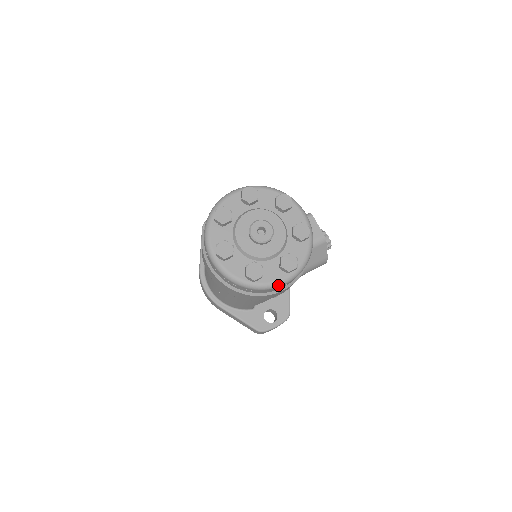
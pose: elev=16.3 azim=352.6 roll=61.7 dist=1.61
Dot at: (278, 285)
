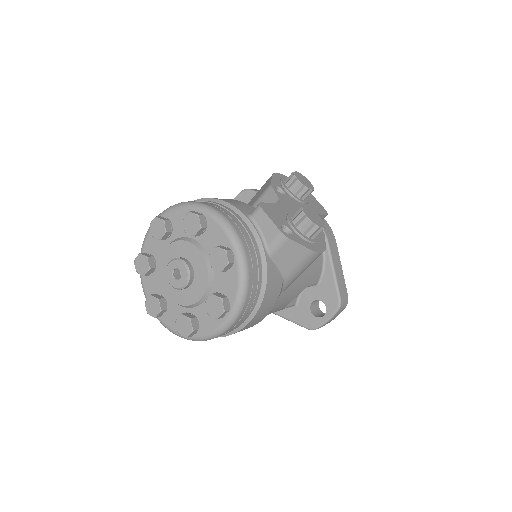
Dot at: (220, 333)
